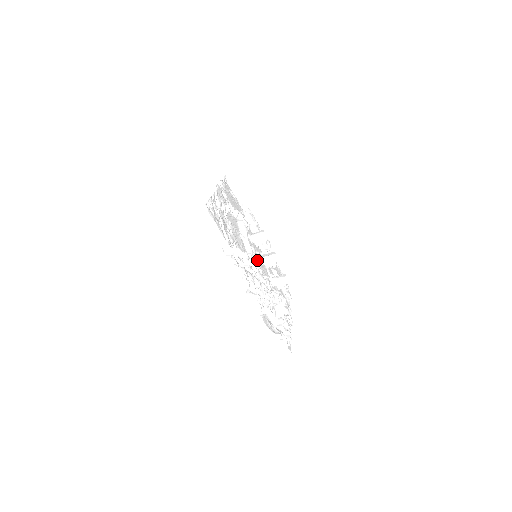
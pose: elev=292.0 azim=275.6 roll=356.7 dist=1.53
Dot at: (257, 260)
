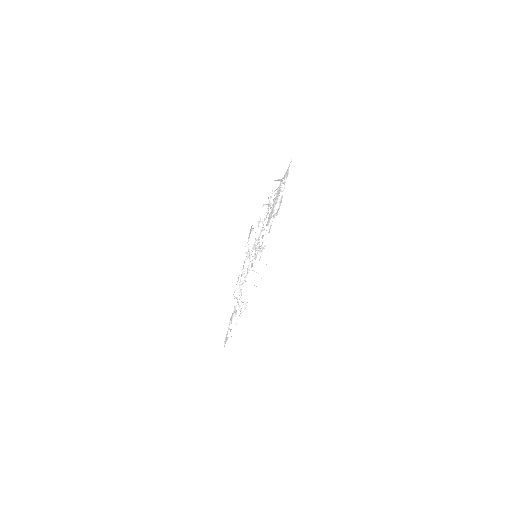
Dot at: occluded
